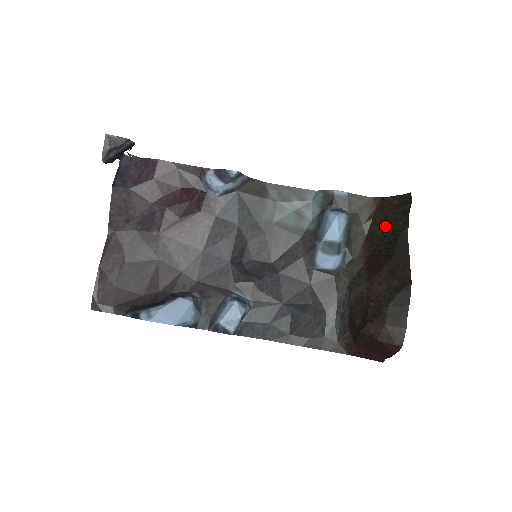
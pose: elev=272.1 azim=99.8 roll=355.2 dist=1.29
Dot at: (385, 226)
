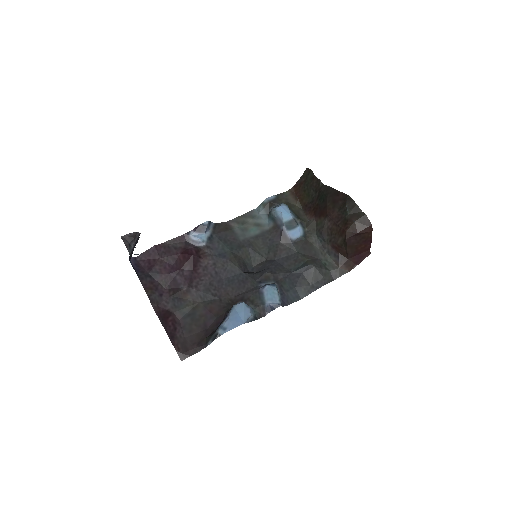
Dot at: (308, 195)
